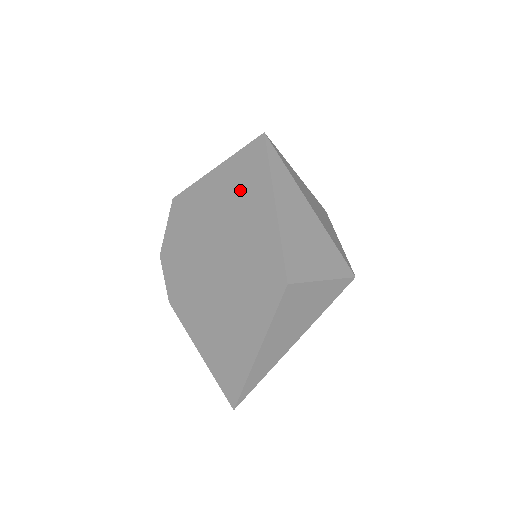
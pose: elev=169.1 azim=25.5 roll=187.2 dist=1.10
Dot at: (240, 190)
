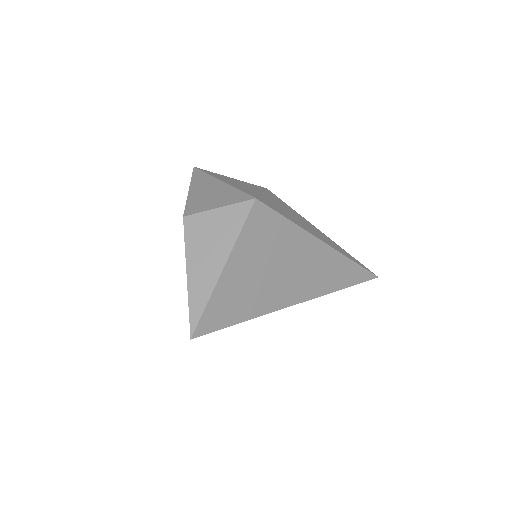
Dot at: occluded
